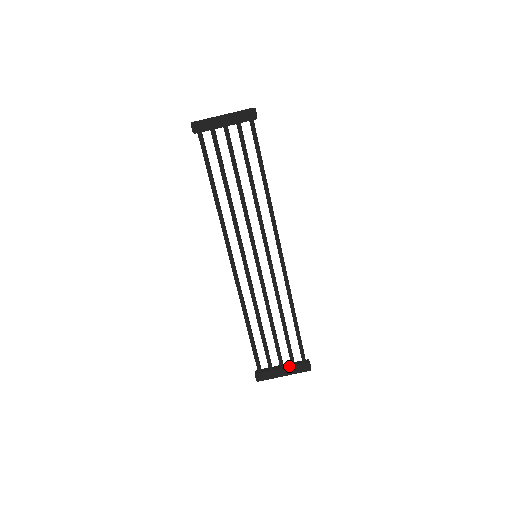
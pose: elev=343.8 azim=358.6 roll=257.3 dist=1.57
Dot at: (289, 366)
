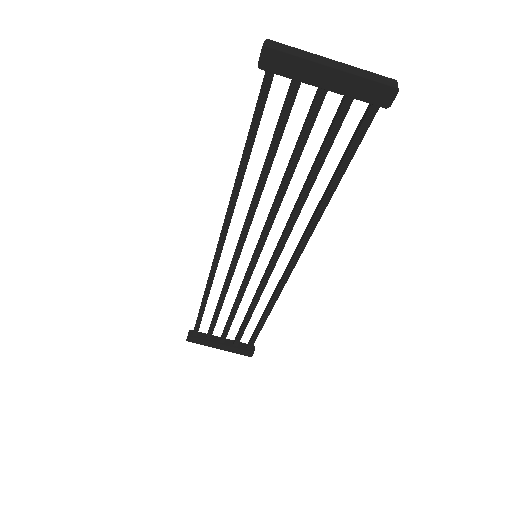
Dot at: (230, 346)
